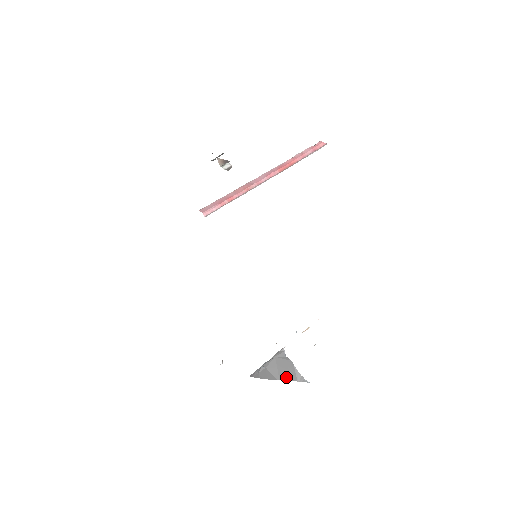
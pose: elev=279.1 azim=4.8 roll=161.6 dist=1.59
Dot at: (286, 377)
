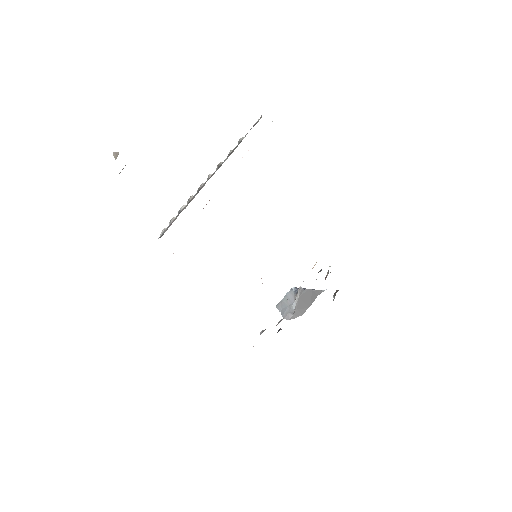
Dot at: (312, 301)
